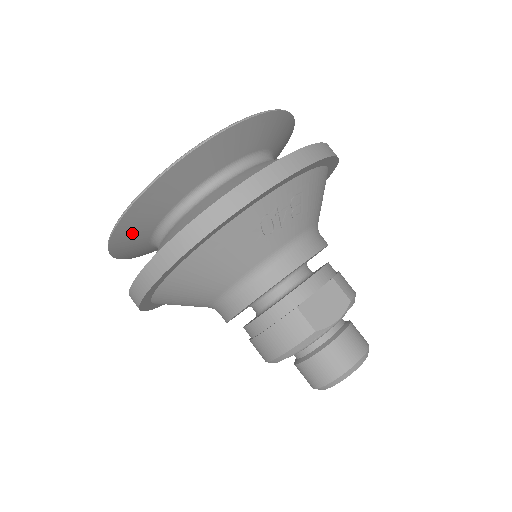
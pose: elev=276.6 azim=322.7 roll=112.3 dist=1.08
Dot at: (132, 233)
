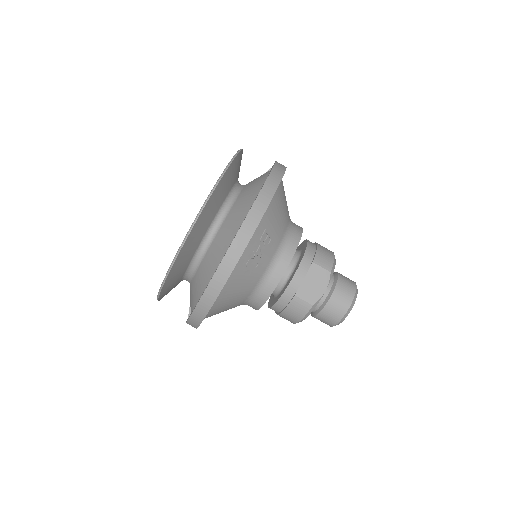
Dot at: (169, 290)
